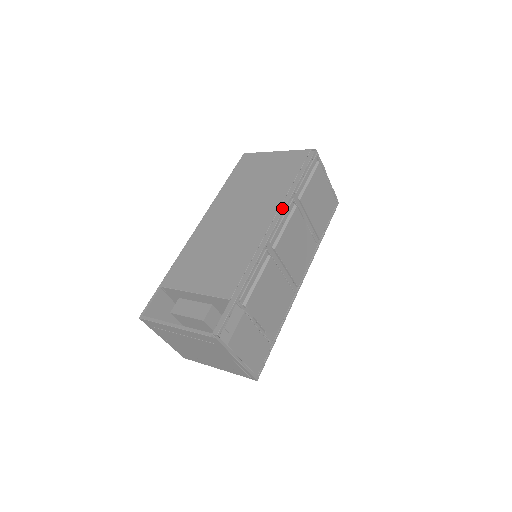
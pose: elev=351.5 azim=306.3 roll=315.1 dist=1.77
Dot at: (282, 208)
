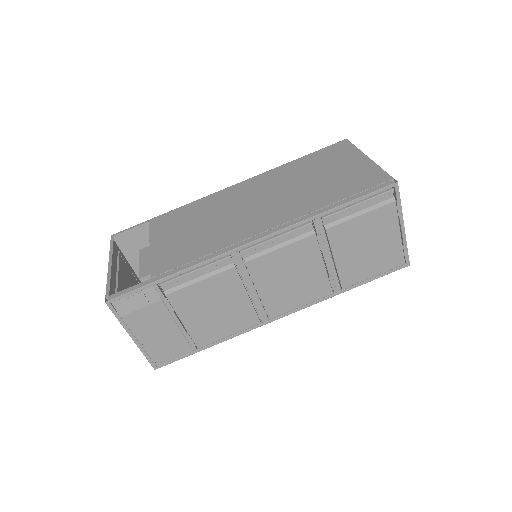
Dot at: (287, 224)
